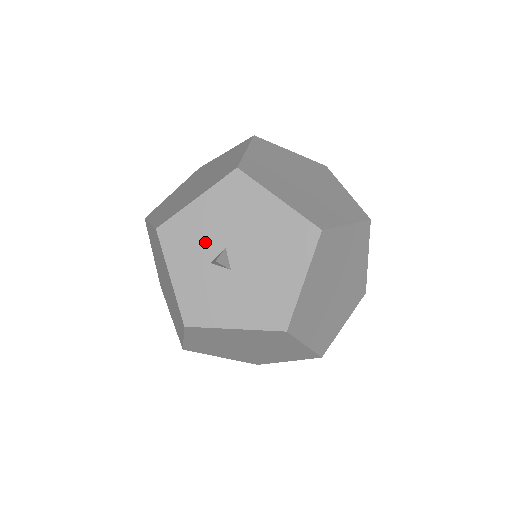
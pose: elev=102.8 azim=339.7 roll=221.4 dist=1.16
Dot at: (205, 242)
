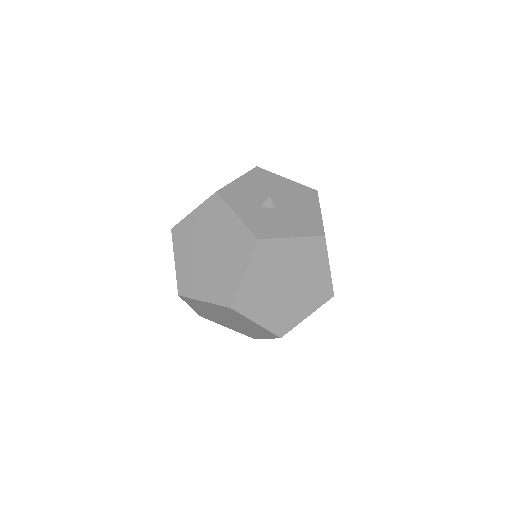
Dot at: (253, 197)
